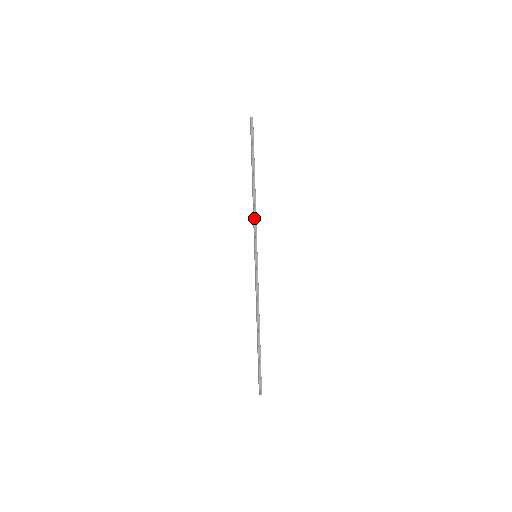
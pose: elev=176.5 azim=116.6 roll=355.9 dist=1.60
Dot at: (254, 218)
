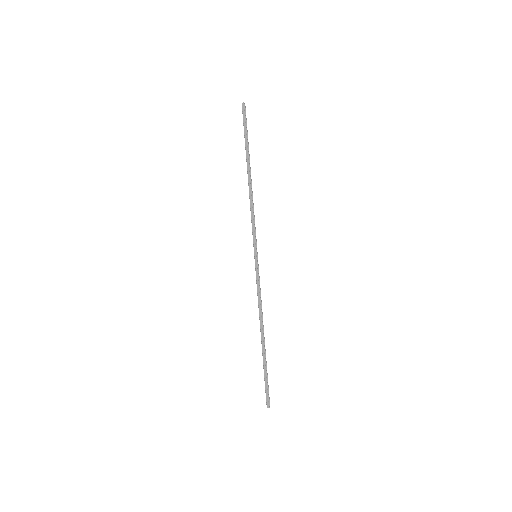
Dot at: (253, 214)
